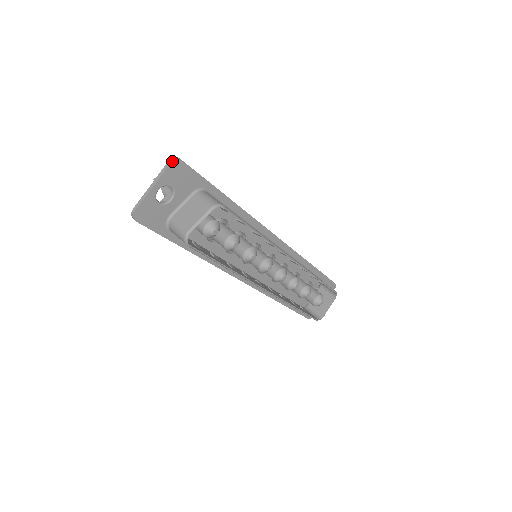
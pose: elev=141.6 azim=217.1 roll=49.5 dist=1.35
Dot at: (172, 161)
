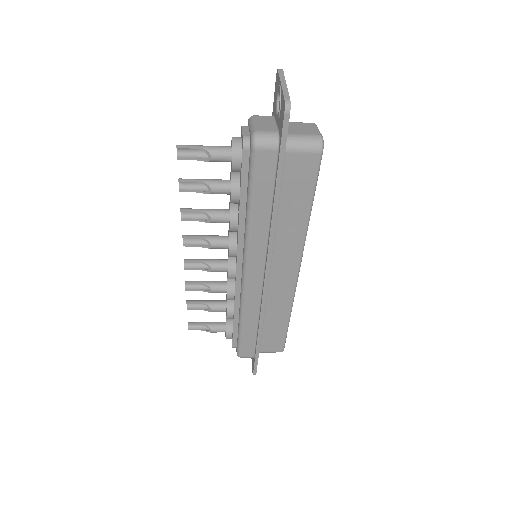
Dot at: (282, 69)
